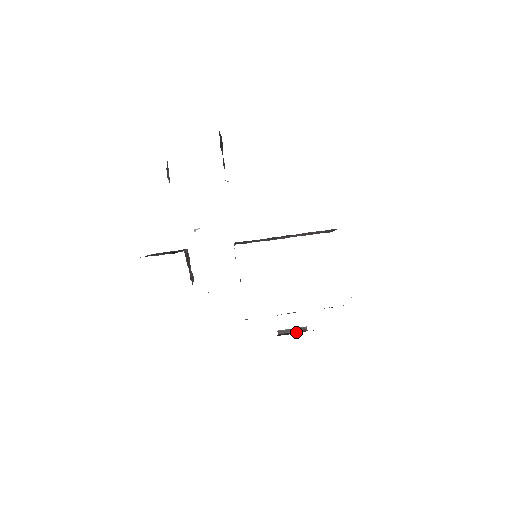
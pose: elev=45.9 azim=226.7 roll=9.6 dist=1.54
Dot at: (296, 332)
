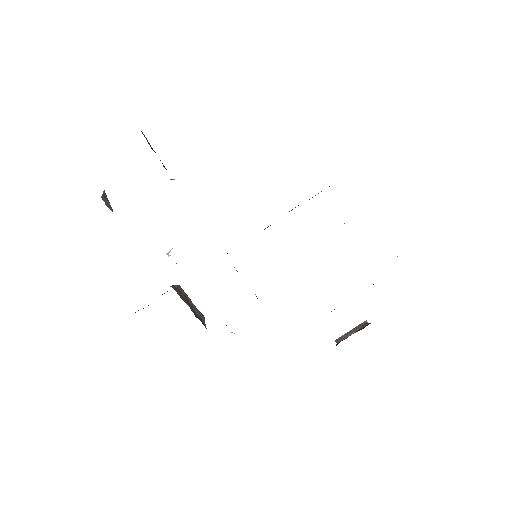
Dot at: (356, 331)
